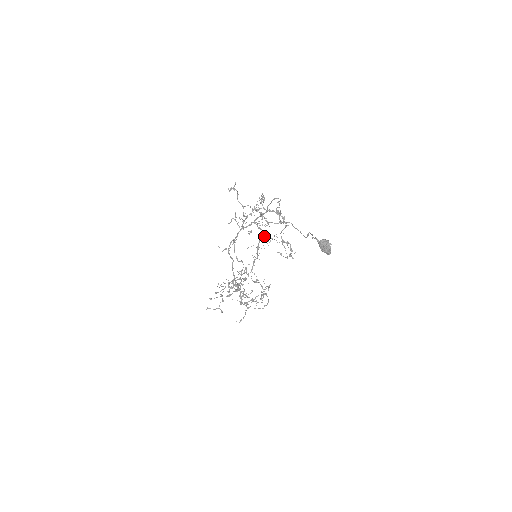
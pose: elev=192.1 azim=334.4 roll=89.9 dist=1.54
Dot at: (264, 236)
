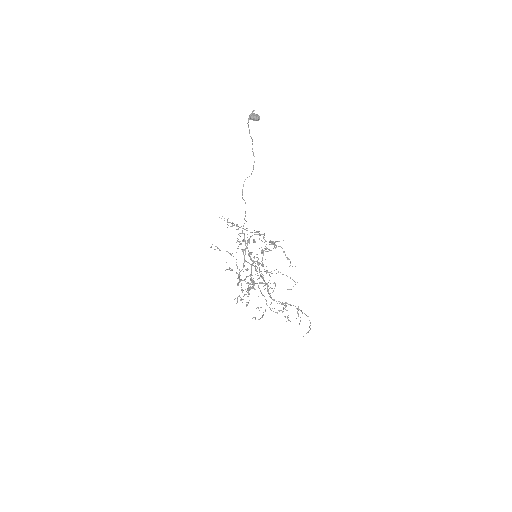
Dot at: occluded
